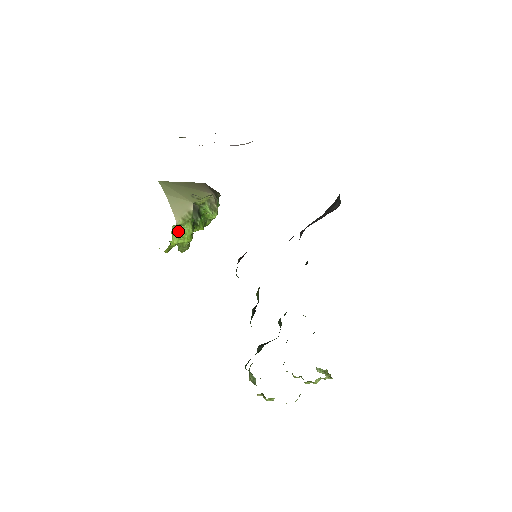
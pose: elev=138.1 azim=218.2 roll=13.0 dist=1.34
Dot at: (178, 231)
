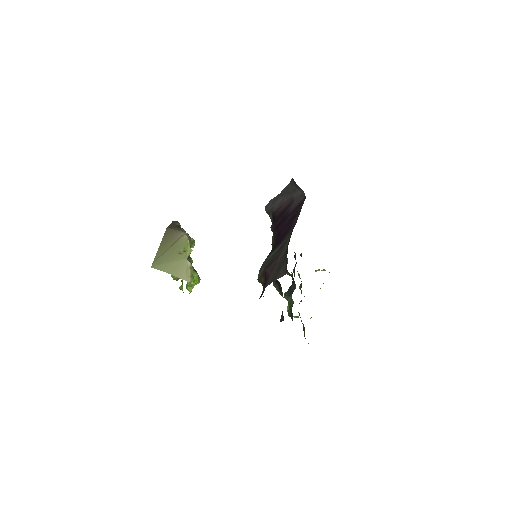
Dot at: (190, 284)
